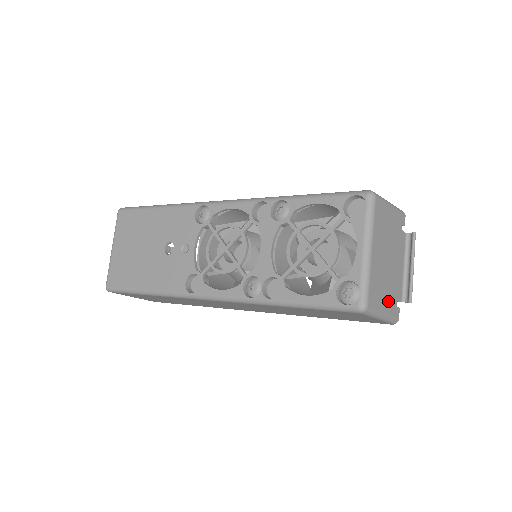
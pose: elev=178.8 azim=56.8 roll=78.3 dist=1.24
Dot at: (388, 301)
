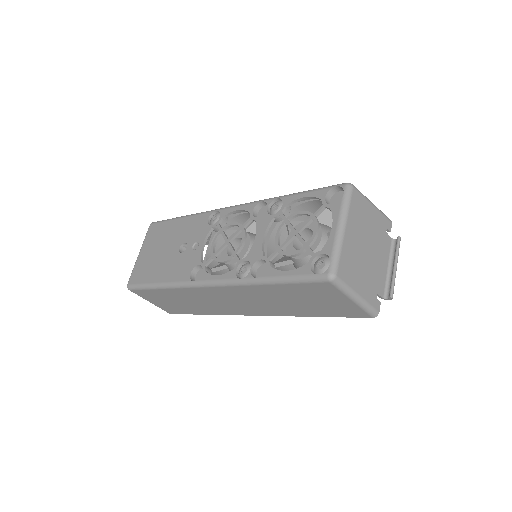
Dot at: (365, 287)
